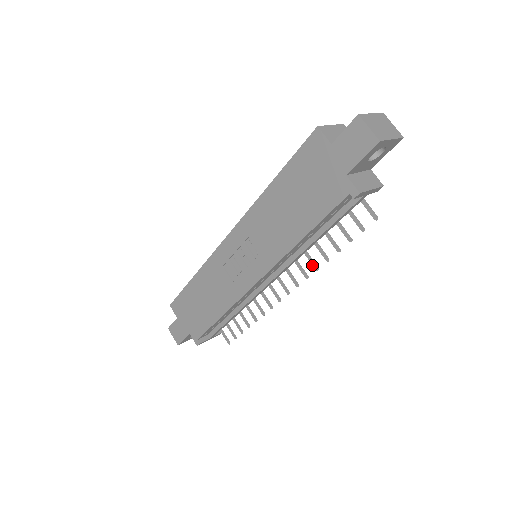
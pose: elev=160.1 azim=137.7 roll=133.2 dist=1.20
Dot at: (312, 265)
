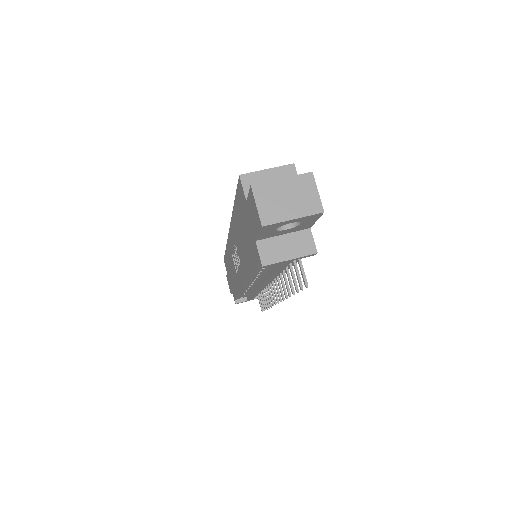
Dot at: occluded
